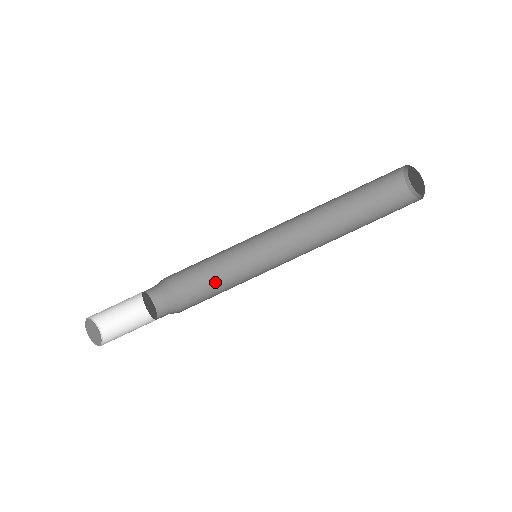
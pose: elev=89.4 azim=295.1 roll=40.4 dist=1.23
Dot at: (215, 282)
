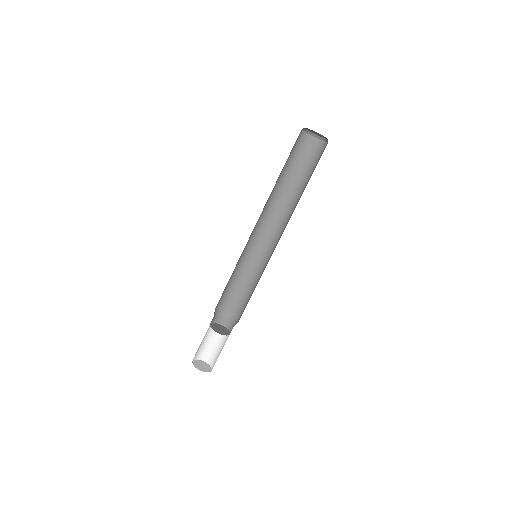
Dot at: (247, 287)
